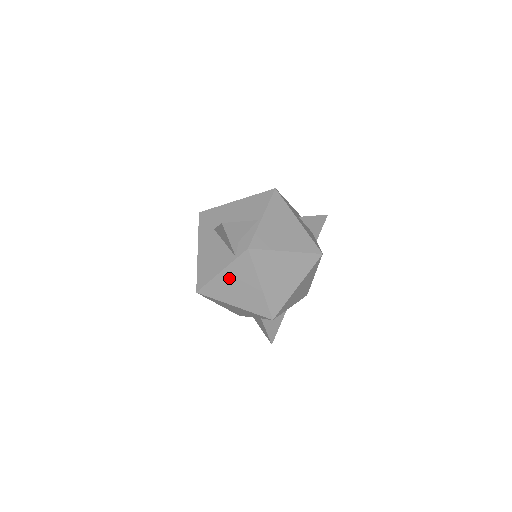
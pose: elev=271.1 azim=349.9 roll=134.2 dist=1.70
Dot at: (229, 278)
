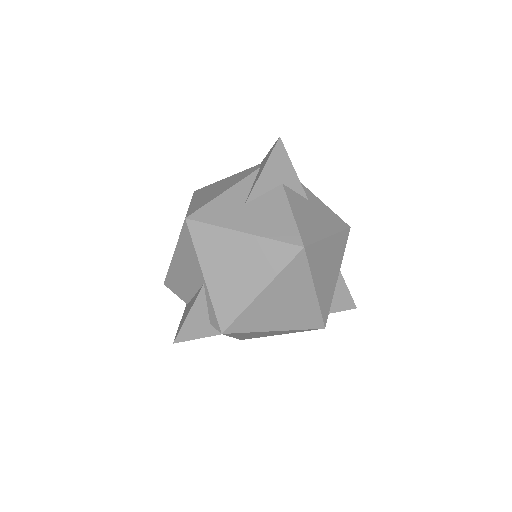
Dot at: (245, 336)
